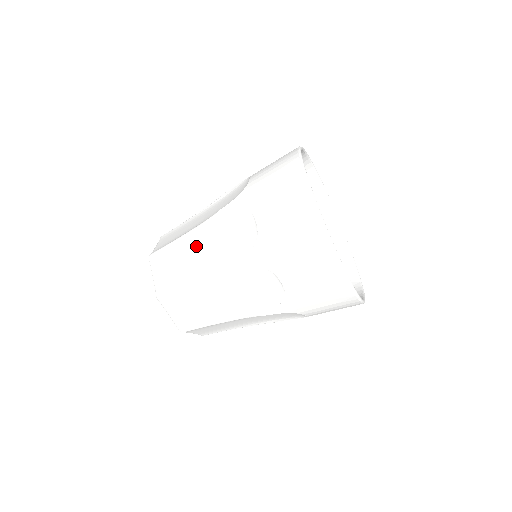
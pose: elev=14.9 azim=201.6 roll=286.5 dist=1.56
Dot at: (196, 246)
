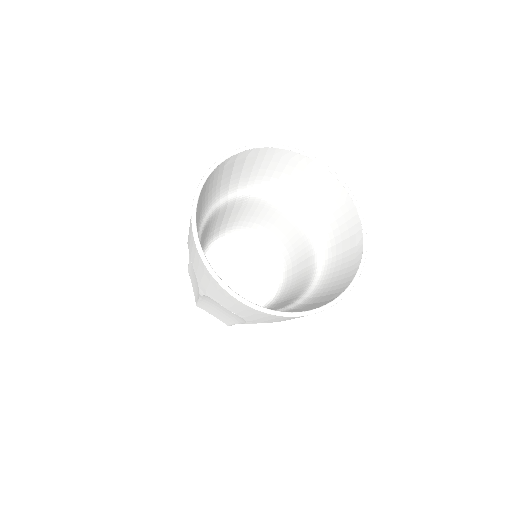
Dot at: occluded
